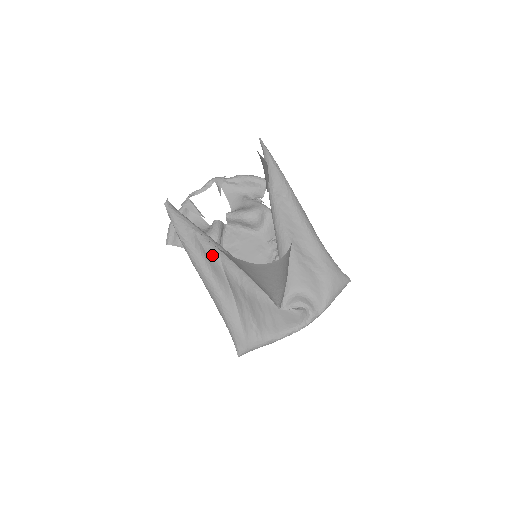
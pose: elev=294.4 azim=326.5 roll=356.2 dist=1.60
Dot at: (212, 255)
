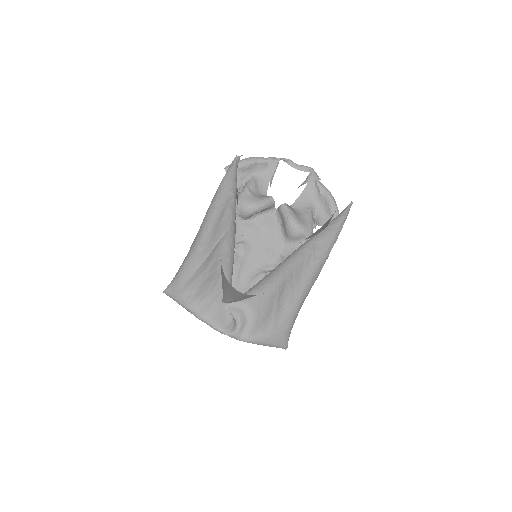
Dot at: (226, 222)
